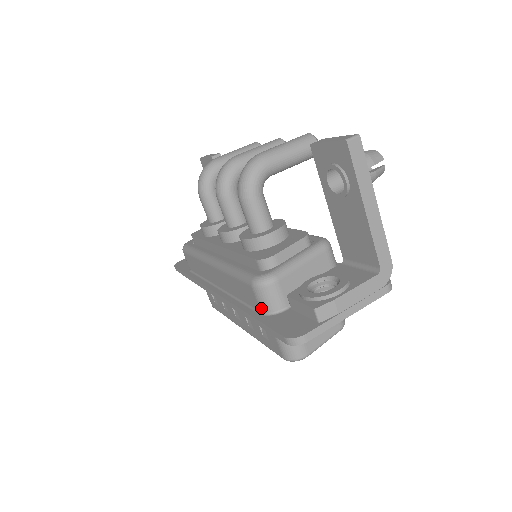
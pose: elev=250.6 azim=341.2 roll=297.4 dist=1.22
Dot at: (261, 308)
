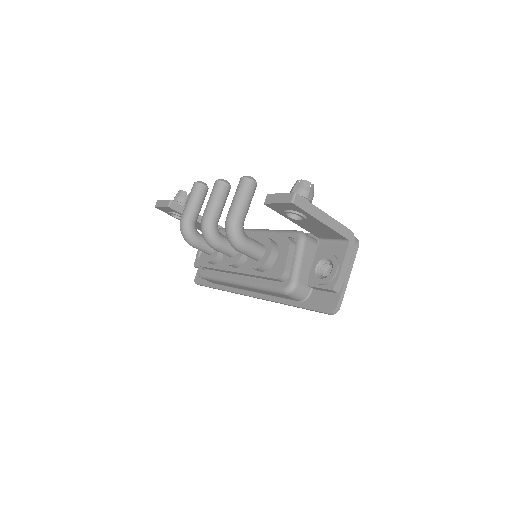
Dot at: (297, 300)
